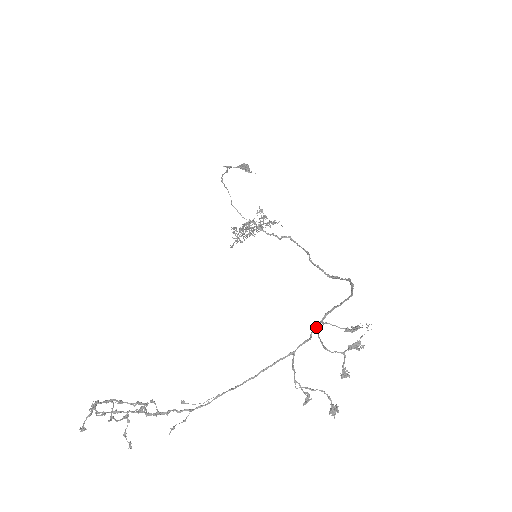
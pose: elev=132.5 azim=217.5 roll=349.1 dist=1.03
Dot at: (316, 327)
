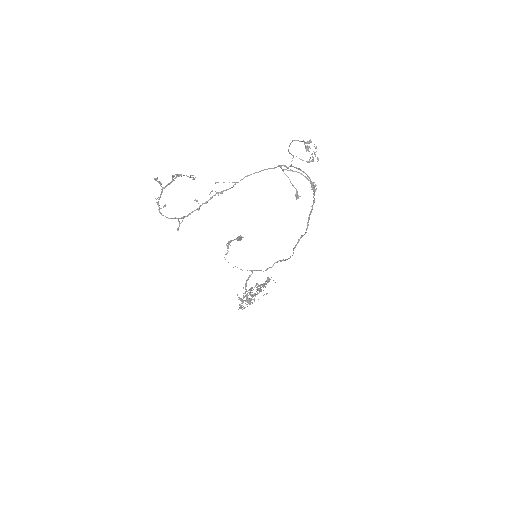
Dot at: (290, 165)
